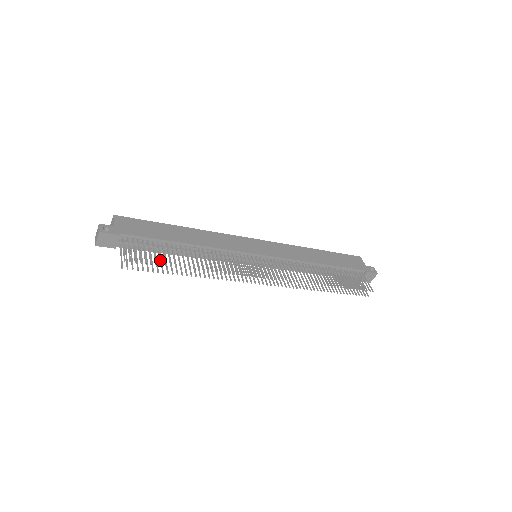
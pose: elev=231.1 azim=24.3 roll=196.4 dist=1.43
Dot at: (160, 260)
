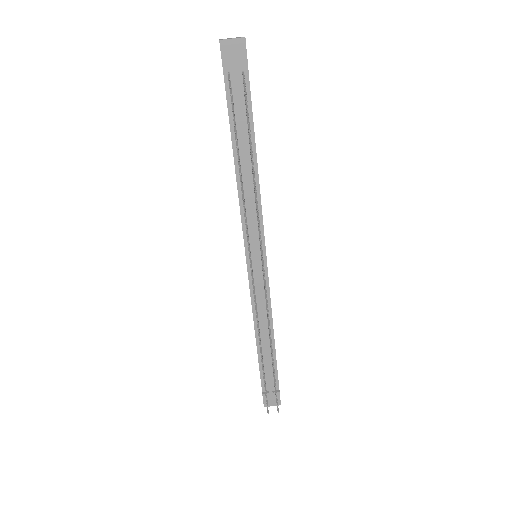
Dot at: occluded
